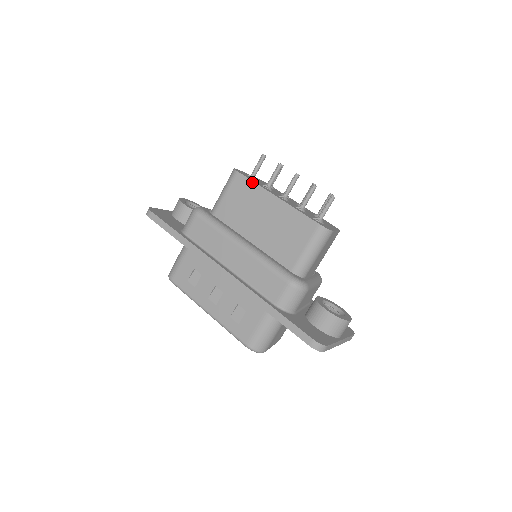
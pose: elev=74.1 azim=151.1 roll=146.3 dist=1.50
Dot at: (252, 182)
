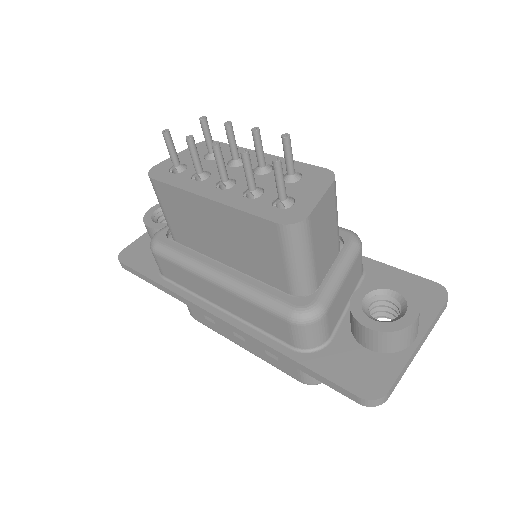
Dot at: (173, 188)
